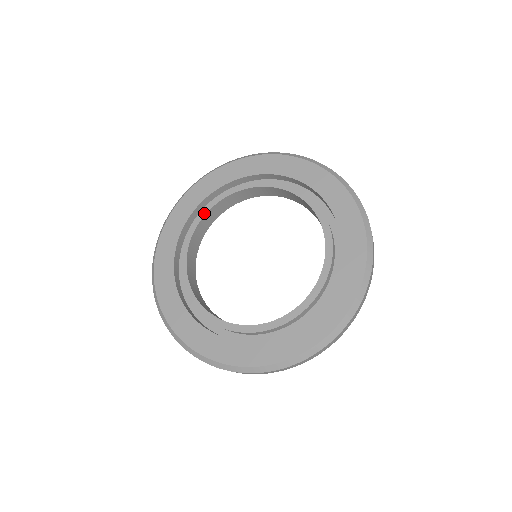
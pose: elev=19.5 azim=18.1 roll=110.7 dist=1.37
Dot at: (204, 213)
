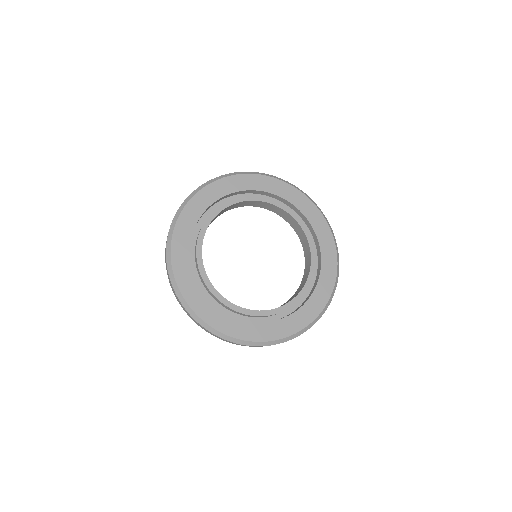
Dot at: (203, 236)
